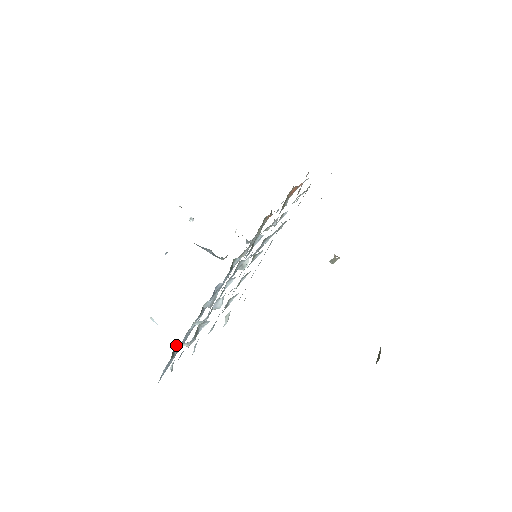
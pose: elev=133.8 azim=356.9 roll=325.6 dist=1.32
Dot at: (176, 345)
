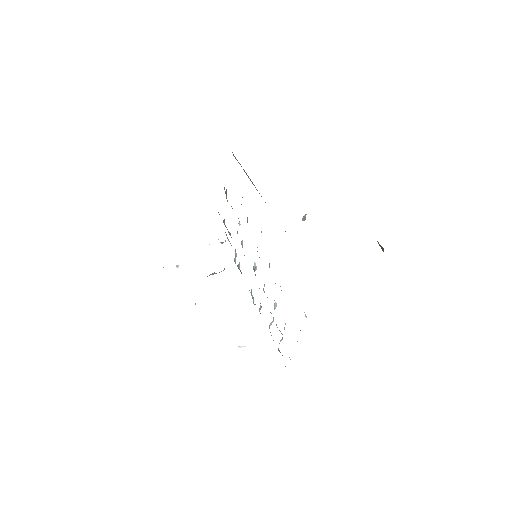
Dot at: occluded
